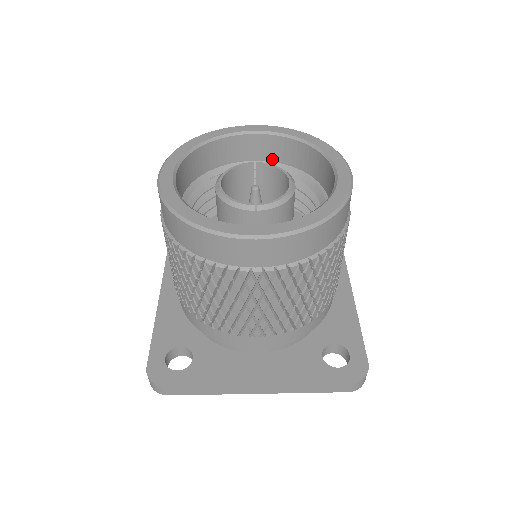
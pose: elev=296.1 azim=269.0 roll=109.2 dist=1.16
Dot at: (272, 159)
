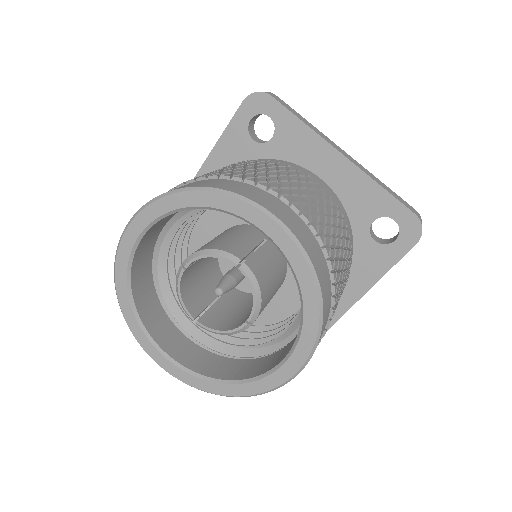
Dot at: occluded
